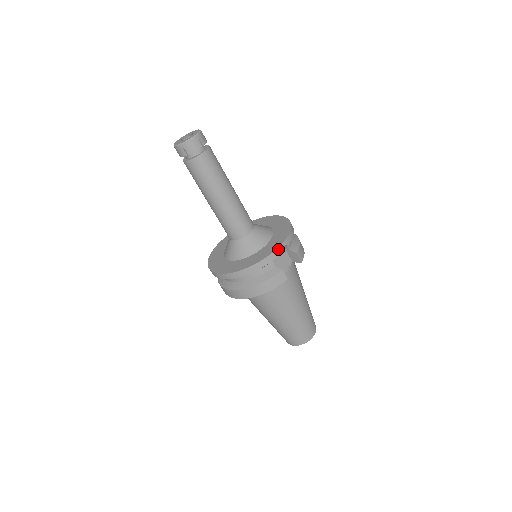
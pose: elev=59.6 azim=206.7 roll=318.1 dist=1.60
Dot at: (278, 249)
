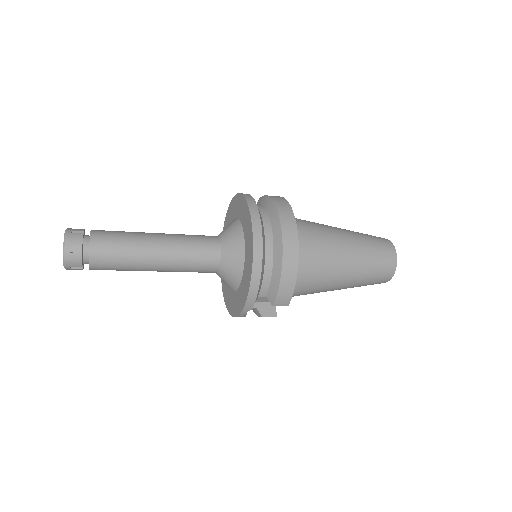
Dot at: (239, 316)
